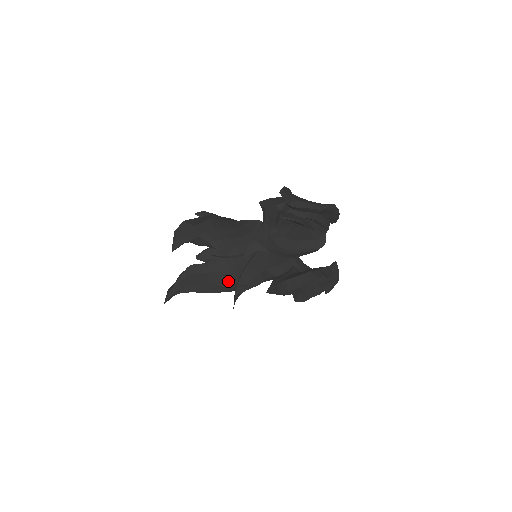
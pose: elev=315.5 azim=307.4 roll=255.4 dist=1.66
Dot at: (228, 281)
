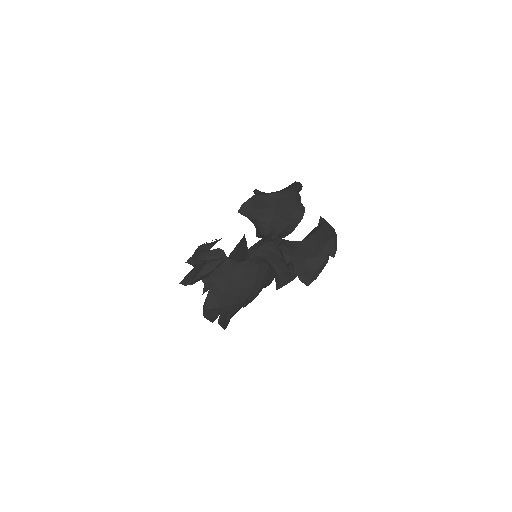
Dot at: occluded
